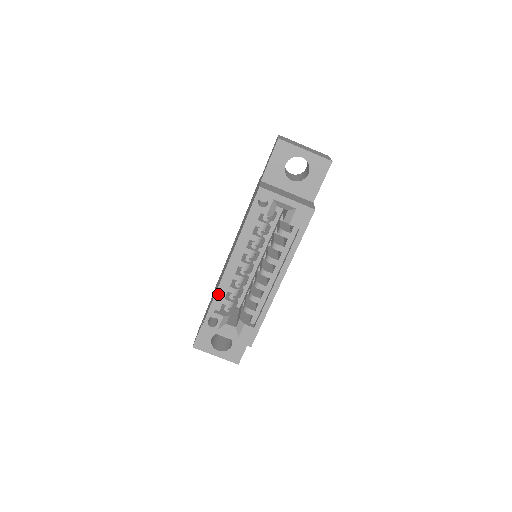
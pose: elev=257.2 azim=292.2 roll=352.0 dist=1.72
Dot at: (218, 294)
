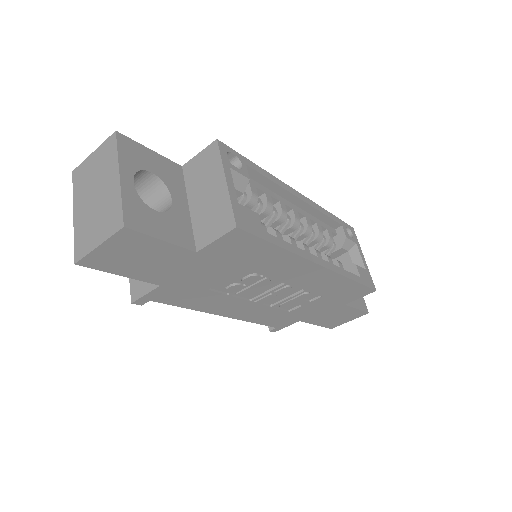
Dot at: (267, 174)
